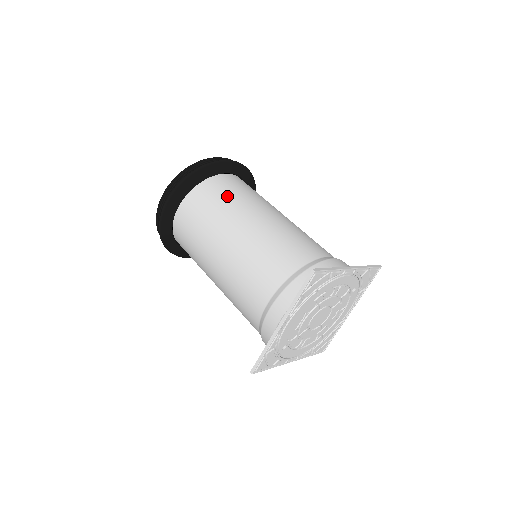
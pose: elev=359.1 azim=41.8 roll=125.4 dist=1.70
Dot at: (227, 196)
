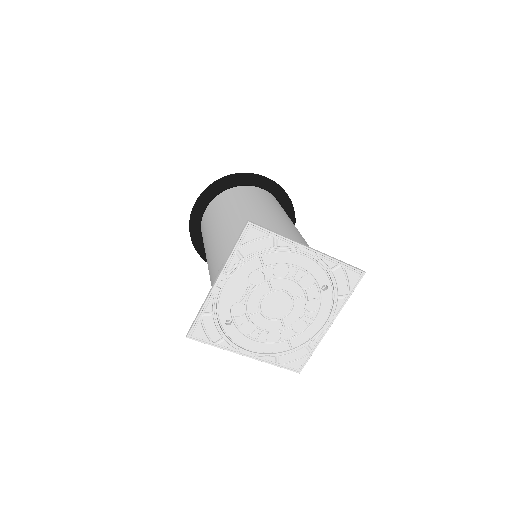
Dot at: (243, 196)
